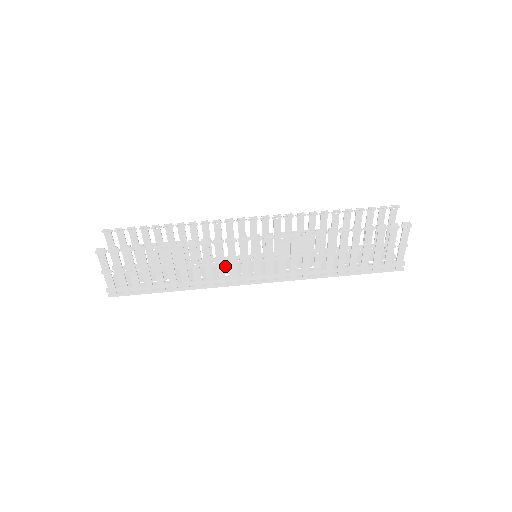
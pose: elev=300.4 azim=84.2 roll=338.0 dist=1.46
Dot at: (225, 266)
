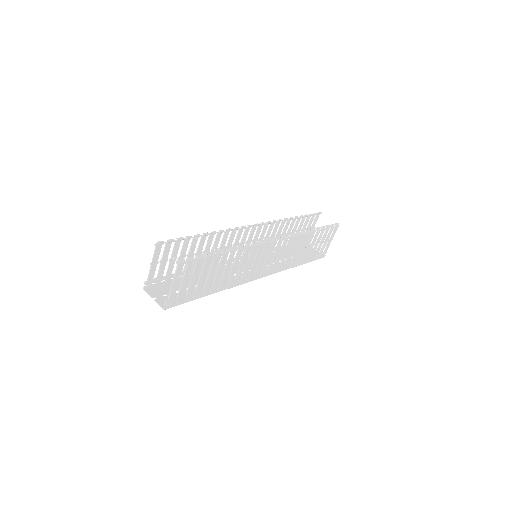
Dot at: occluded
